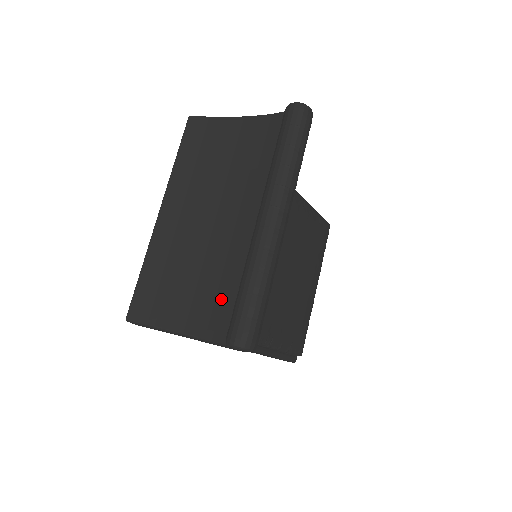
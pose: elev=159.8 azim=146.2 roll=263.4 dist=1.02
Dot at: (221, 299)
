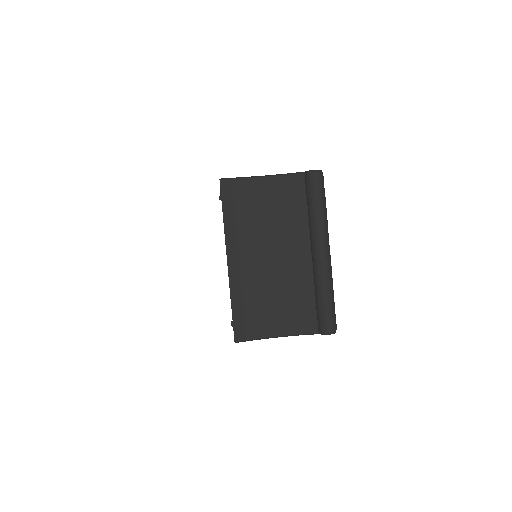
Dot at: (302, 308)
